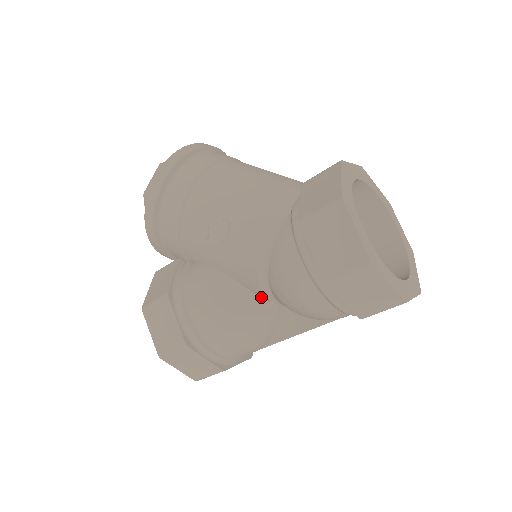
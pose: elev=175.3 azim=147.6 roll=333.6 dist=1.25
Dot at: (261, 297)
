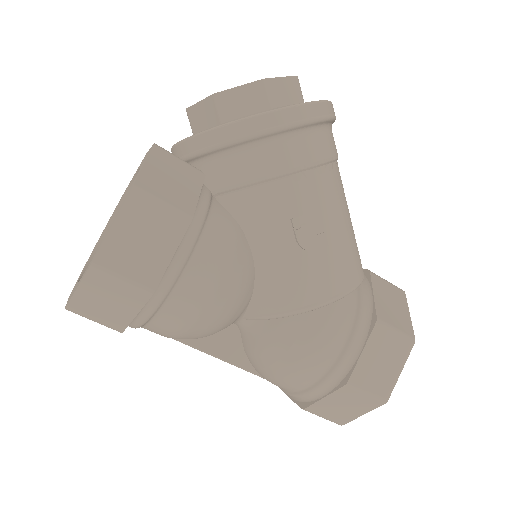
Dot at: (249, 312)
